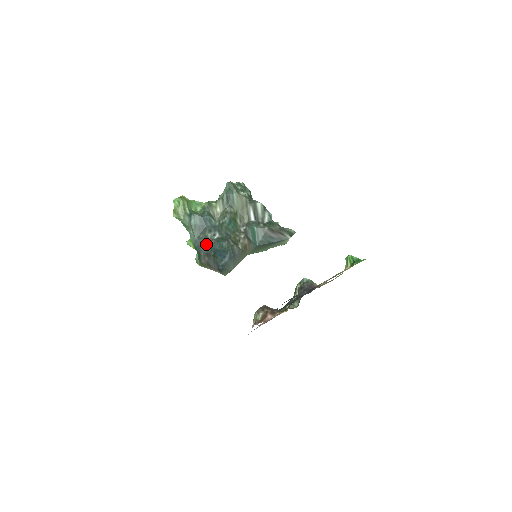
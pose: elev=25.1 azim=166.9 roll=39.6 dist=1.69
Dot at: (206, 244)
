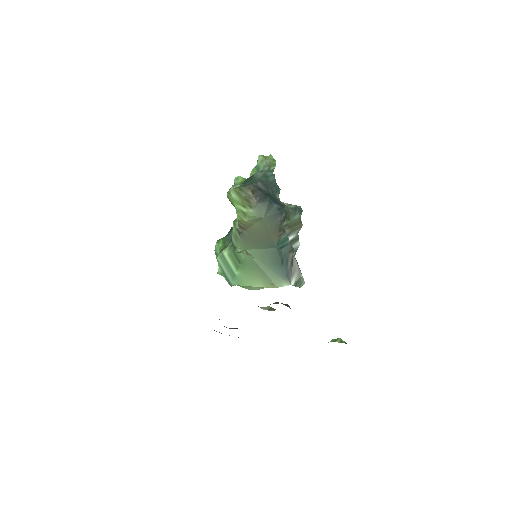
Dot at: (266, 187)
